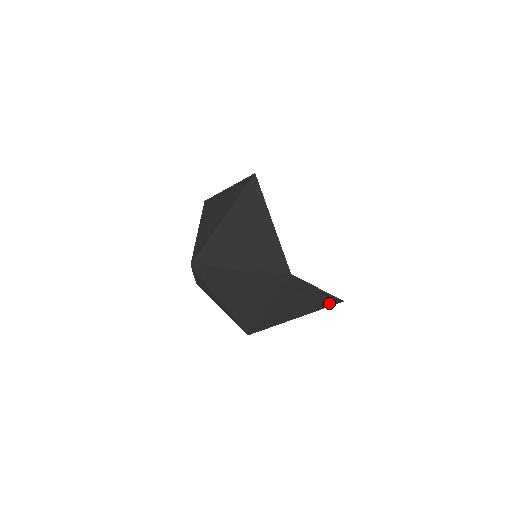
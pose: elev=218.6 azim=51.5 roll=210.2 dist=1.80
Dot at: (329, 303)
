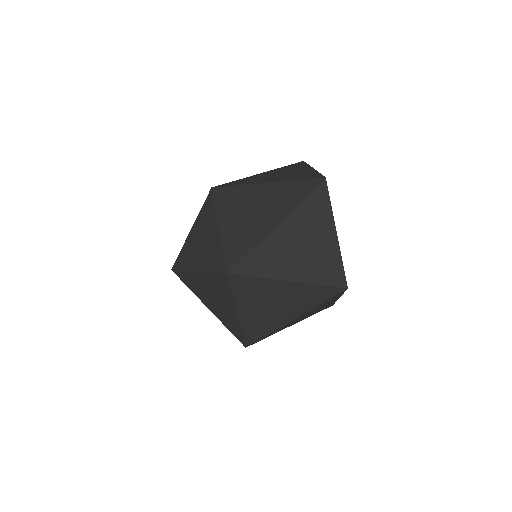
Dot at: (333, 277)
